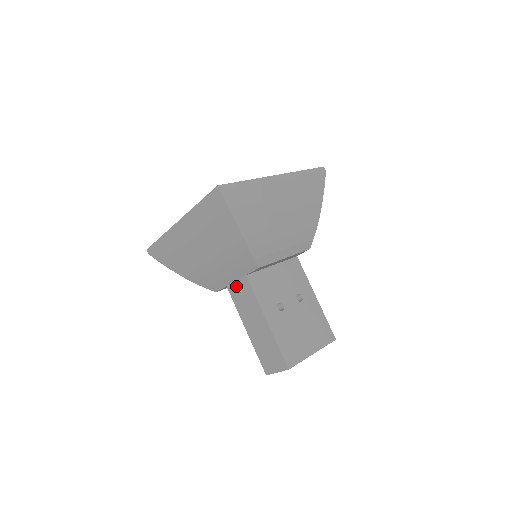
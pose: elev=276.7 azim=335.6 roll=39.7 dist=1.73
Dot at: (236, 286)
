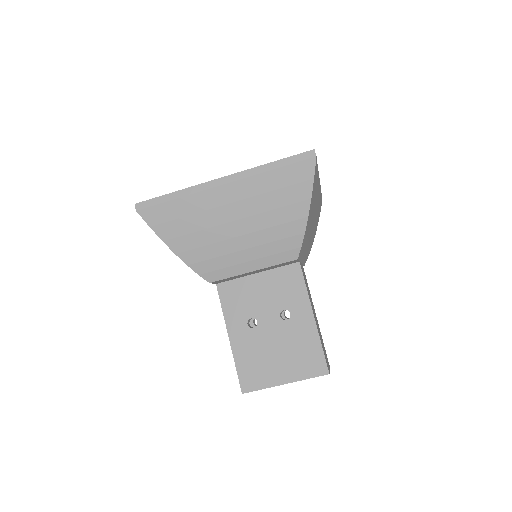
Dot at: occluded
